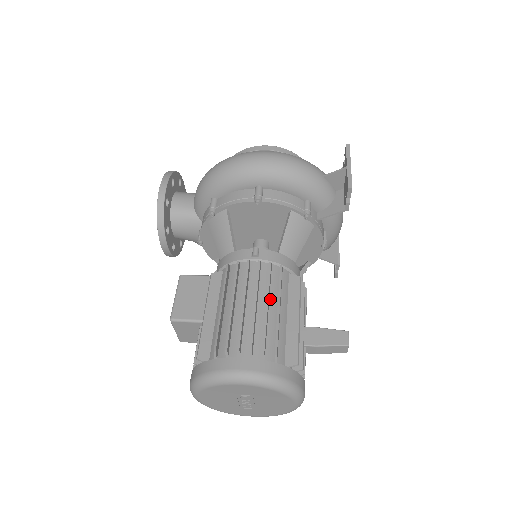
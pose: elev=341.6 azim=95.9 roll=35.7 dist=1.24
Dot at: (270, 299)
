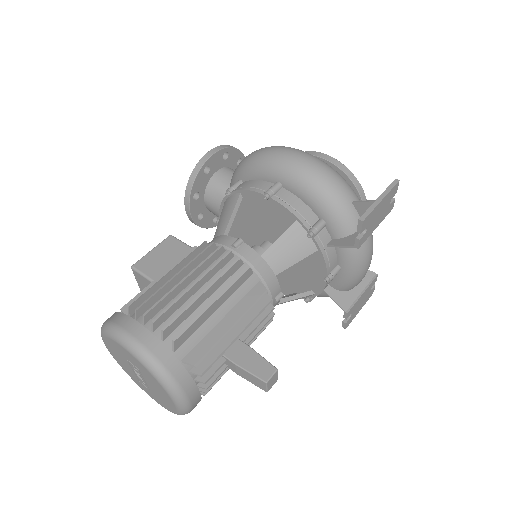
Dot at: (216, 291)
